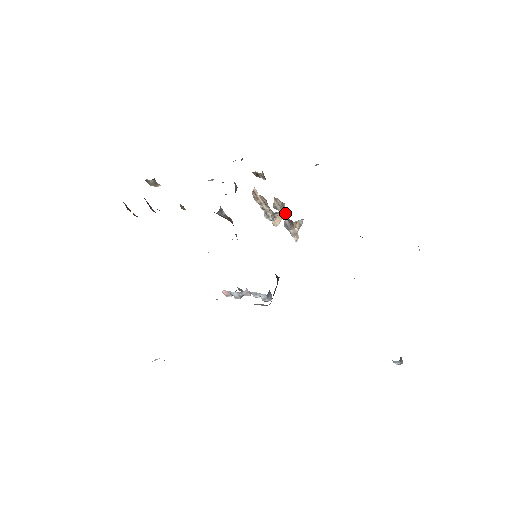
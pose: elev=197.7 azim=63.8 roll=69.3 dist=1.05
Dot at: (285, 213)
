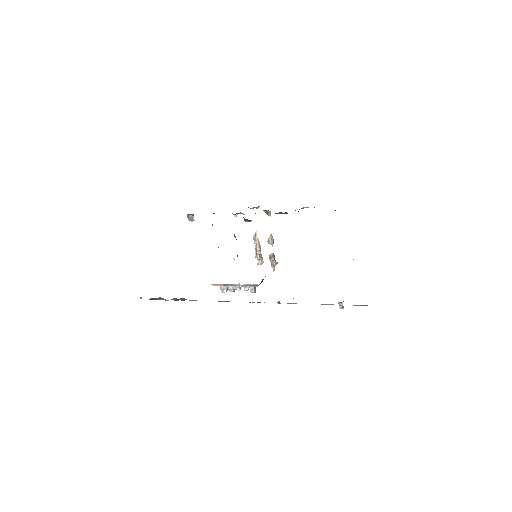
Dot at: occluded
